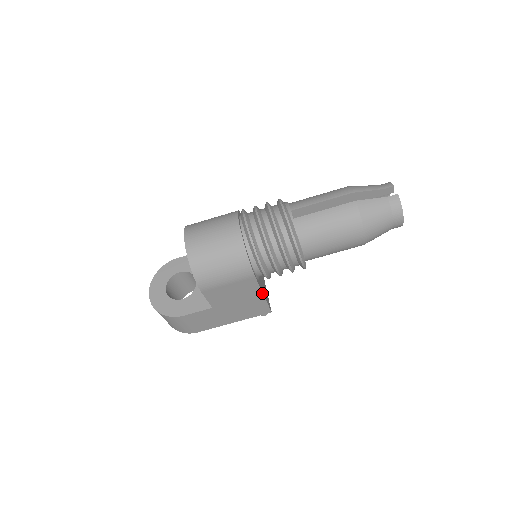
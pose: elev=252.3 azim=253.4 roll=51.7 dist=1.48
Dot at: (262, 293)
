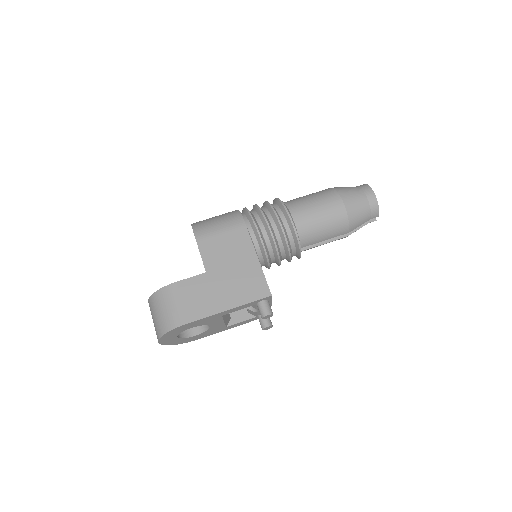
Dot at: (256, 255)
